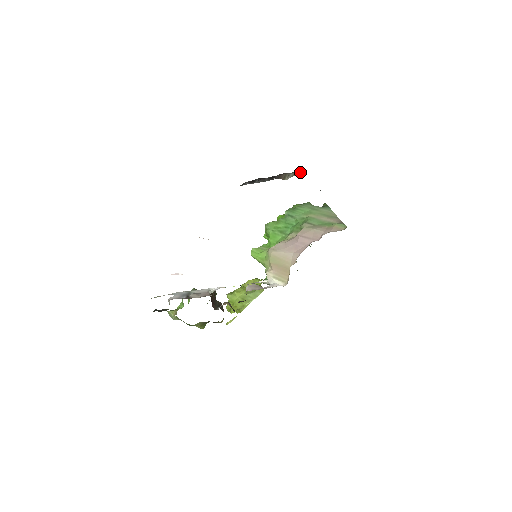
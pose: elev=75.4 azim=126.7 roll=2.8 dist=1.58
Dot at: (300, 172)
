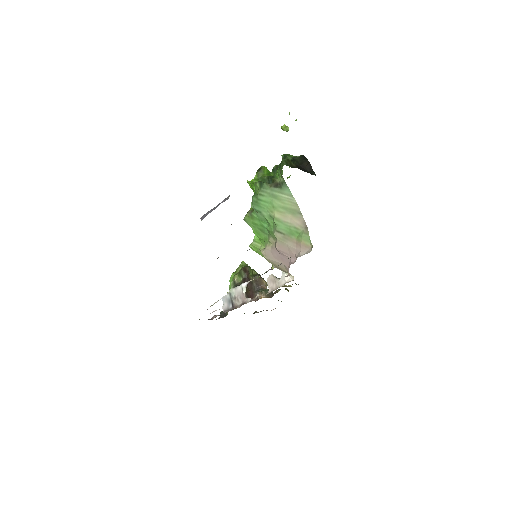
Dot at: occluded
